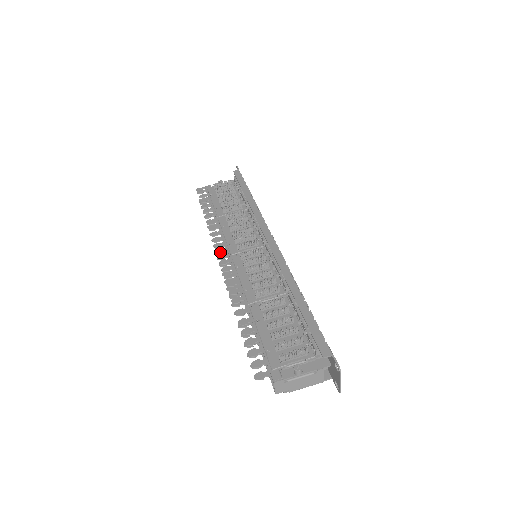
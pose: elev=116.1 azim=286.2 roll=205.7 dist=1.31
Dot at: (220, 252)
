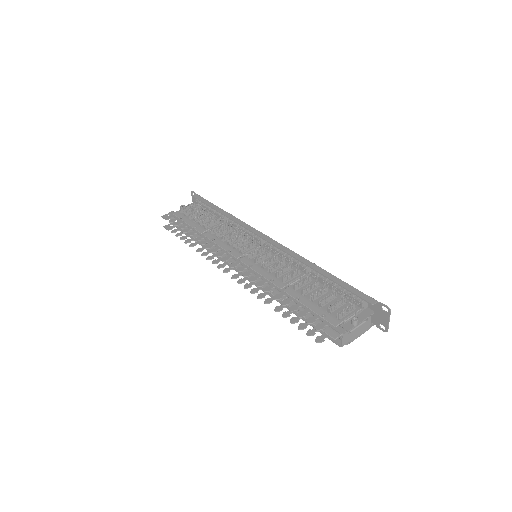
Dot at: (225, 259)
